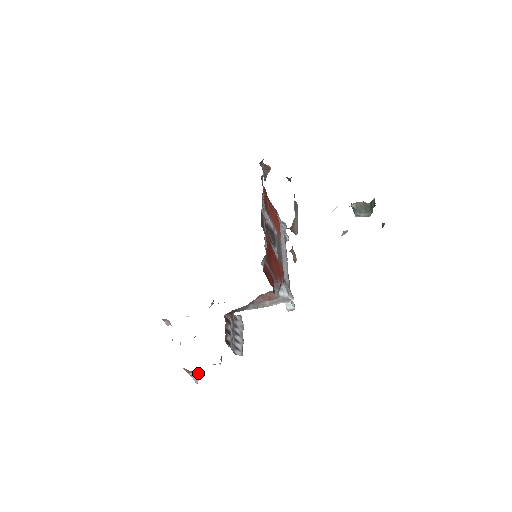
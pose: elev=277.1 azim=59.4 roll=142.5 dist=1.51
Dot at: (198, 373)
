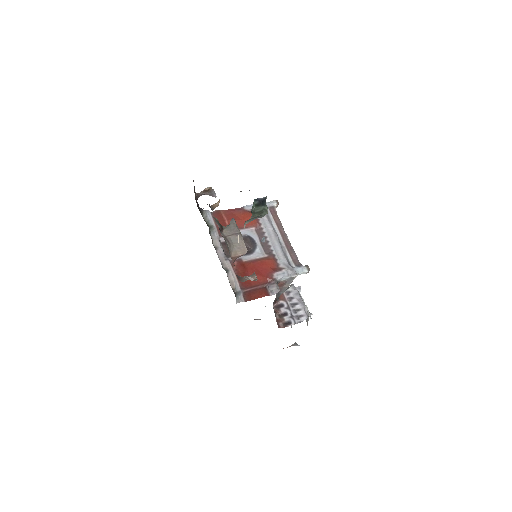
Dot at: (293, 344)
